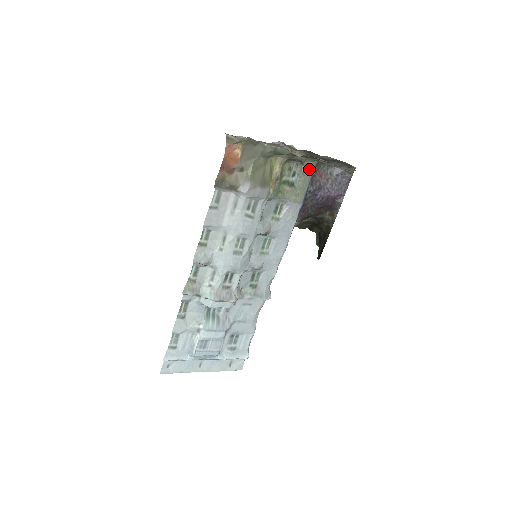
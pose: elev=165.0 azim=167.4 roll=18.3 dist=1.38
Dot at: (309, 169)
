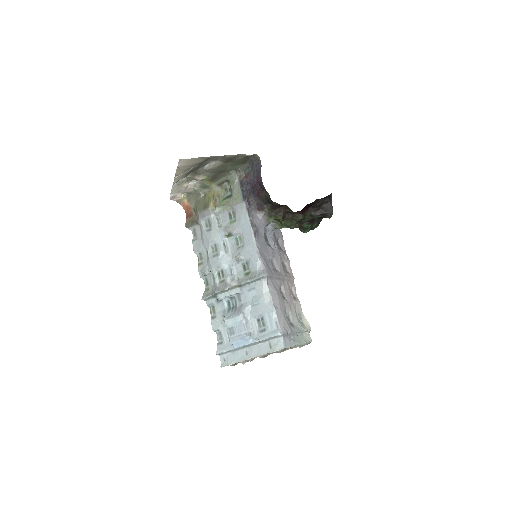
Dot at: (233, 180)
